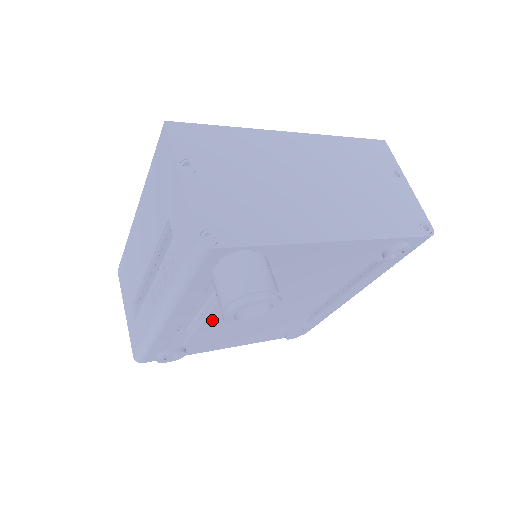
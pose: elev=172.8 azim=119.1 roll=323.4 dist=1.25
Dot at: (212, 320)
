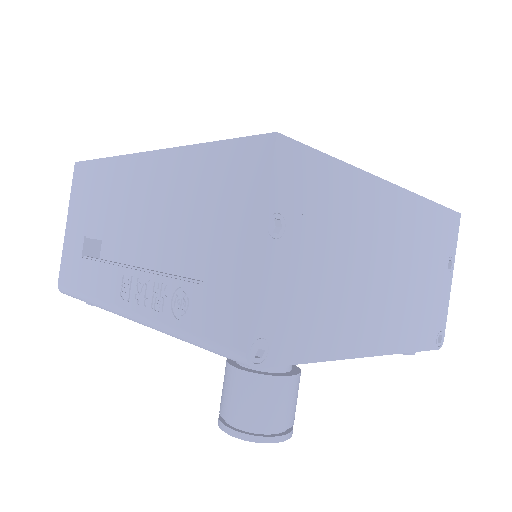
Dot at: occluded
